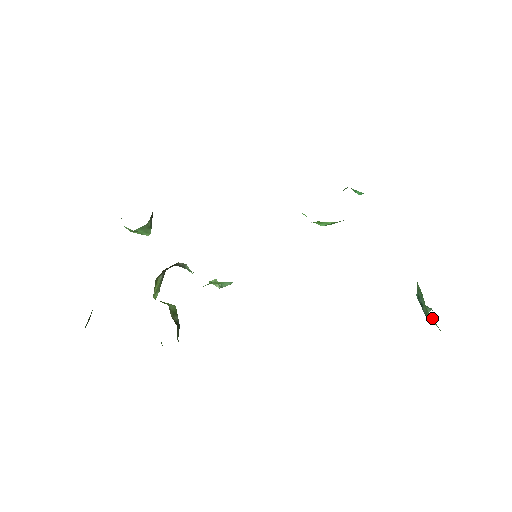
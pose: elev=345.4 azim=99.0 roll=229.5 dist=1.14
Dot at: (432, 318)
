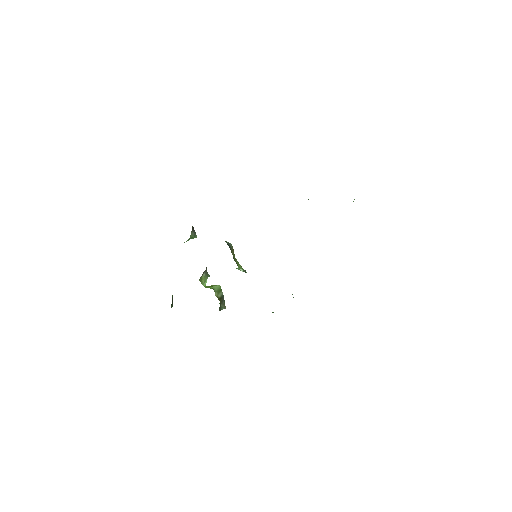
Dot at: occluded
